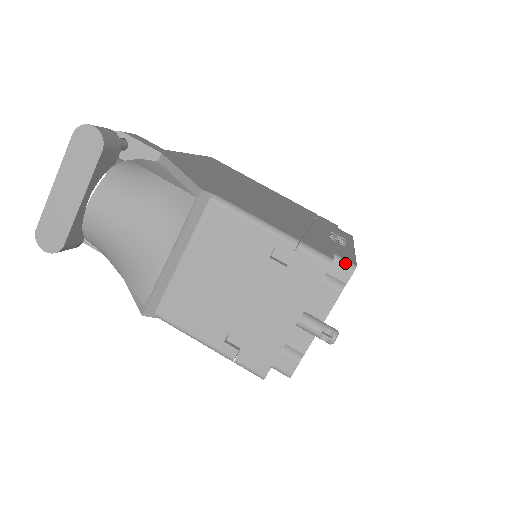
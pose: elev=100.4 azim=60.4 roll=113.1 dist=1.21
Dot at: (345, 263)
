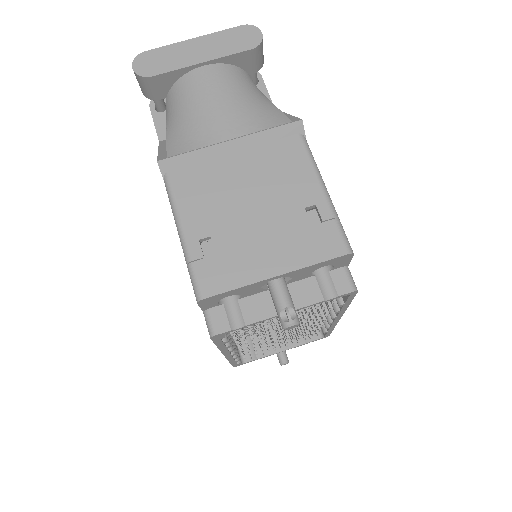
Dot at: (352, 279)
